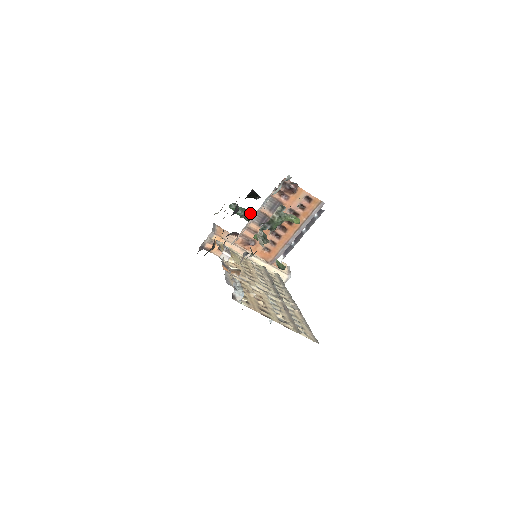
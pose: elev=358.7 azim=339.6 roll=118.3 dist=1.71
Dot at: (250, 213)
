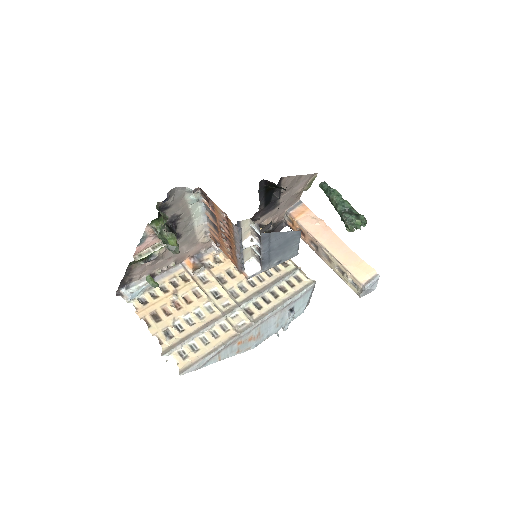
Dot at: (337, 197)
